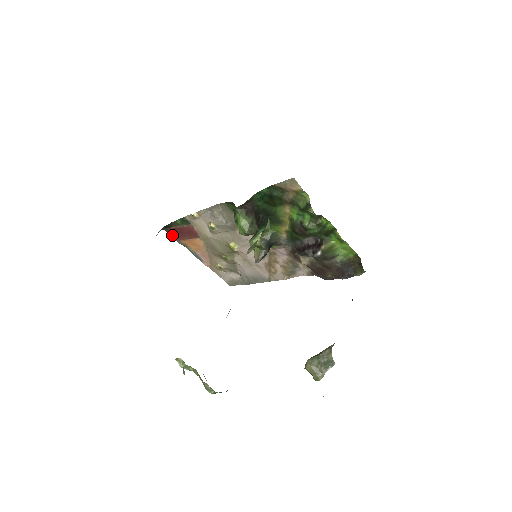
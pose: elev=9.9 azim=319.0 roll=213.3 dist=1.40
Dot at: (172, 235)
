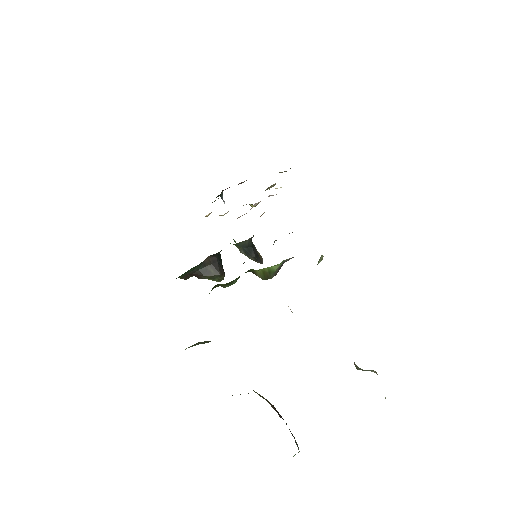
Dot at: occluded
